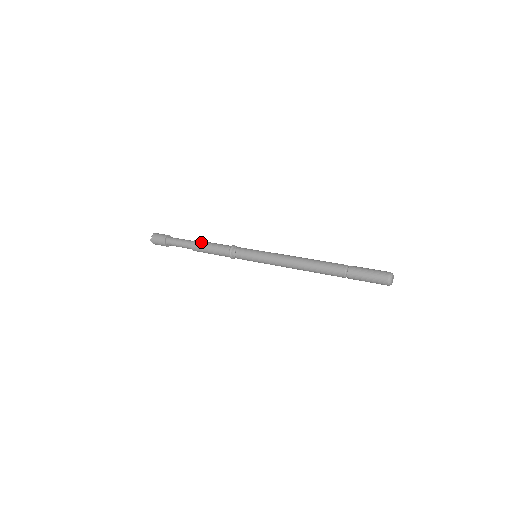
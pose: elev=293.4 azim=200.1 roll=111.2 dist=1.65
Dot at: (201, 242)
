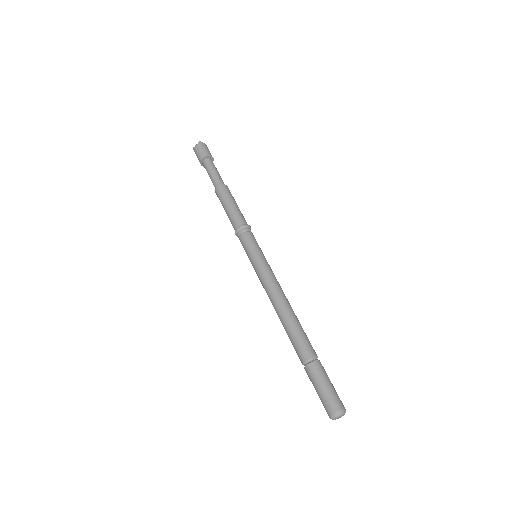
Dot at: (223, 194)
